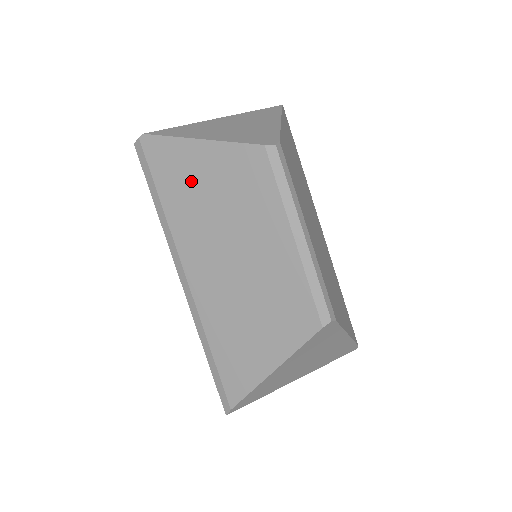
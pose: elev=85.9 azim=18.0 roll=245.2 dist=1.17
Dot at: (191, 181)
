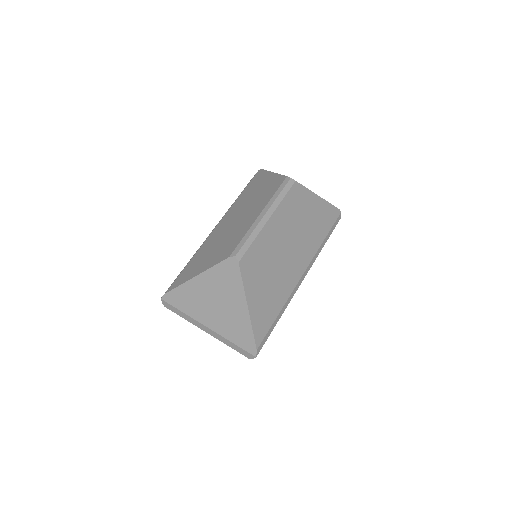
Dot at: (255, 188)
